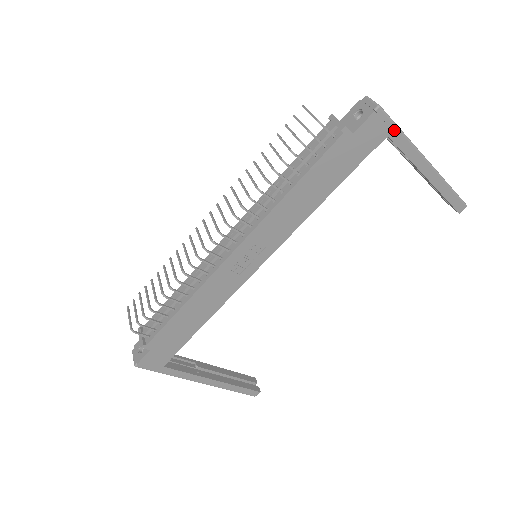
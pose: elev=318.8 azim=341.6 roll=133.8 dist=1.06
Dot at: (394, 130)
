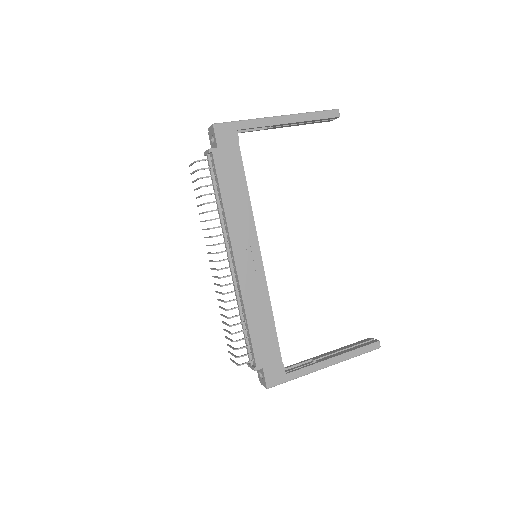
Dot at: (236, 124)
